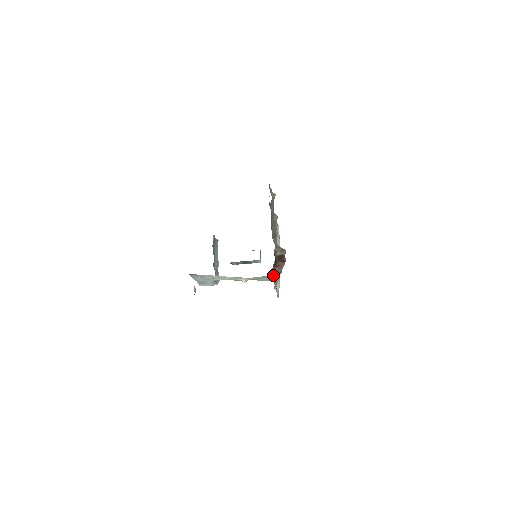
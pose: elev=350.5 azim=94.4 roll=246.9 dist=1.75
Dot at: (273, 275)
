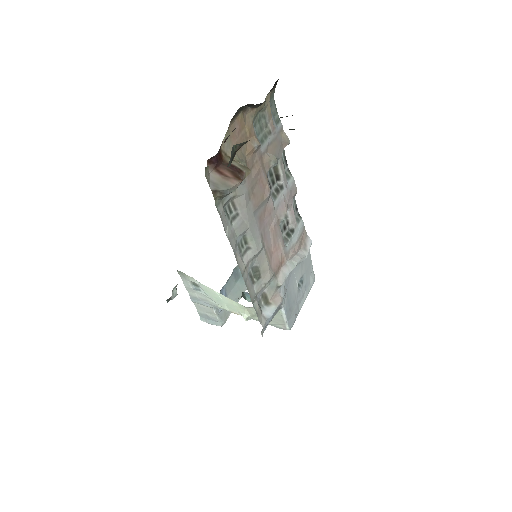
Dot at: (228, 218)
